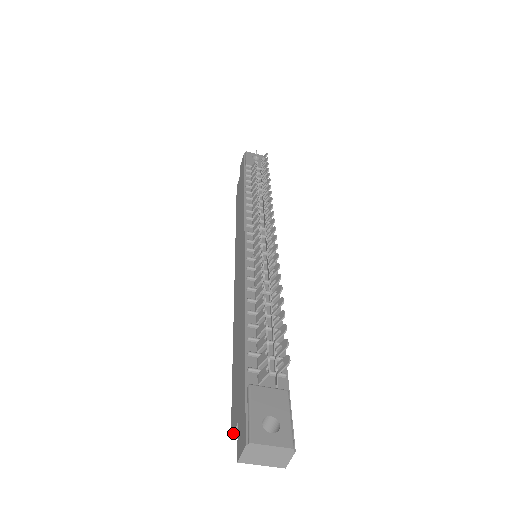
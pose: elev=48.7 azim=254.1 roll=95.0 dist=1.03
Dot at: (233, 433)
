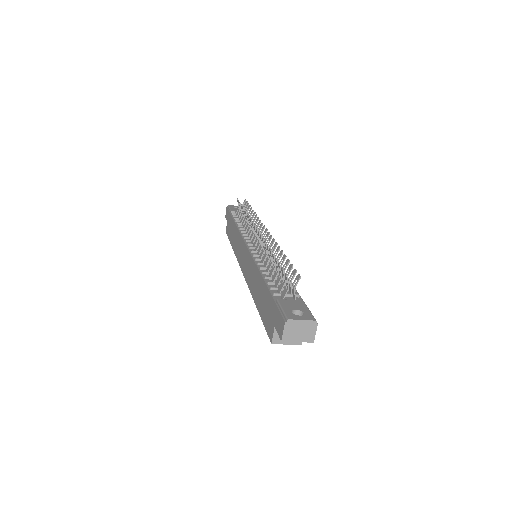
Dot at: (272, 338)
